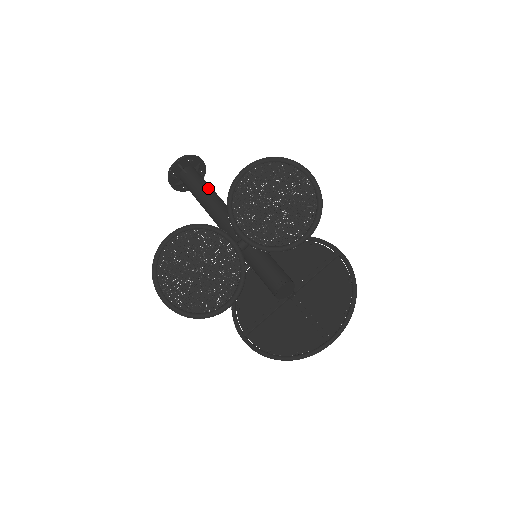
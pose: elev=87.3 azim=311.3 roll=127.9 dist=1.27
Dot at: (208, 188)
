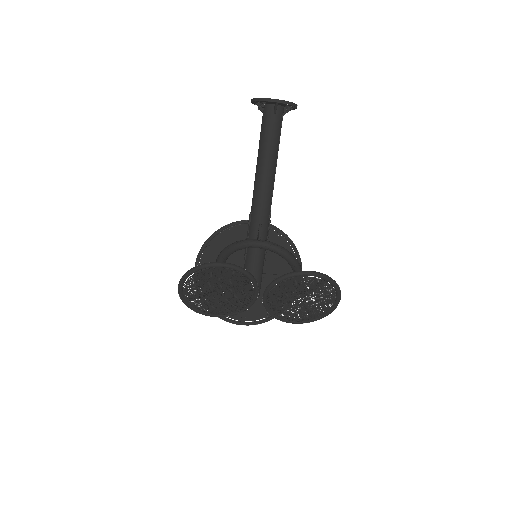
Dot at: (276, 153)
